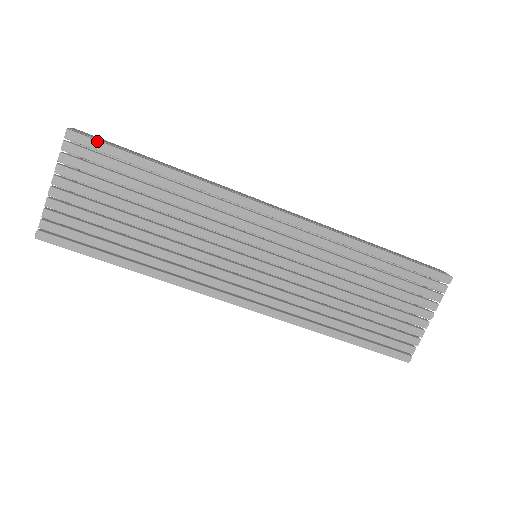
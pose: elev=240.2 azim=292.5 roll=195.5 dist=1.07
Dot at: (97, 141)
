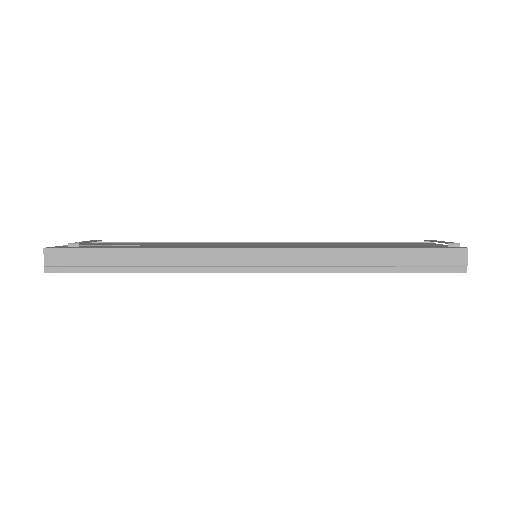
Dot at: occluded
